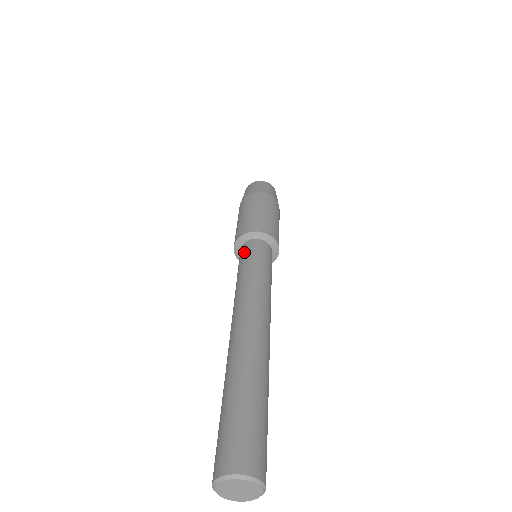
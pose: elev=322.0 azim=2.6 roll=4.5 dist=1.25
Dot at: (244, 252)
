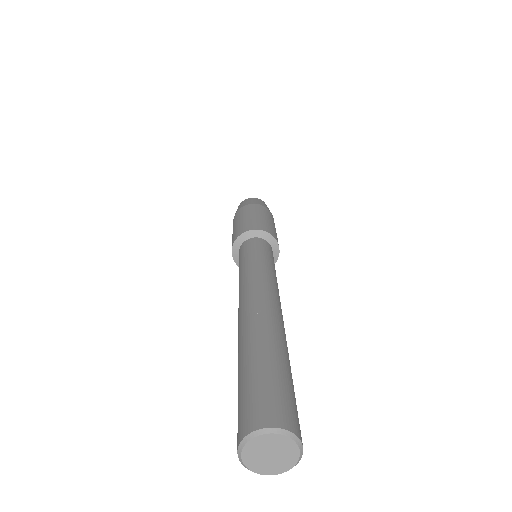
Dot at: (242, 251)
